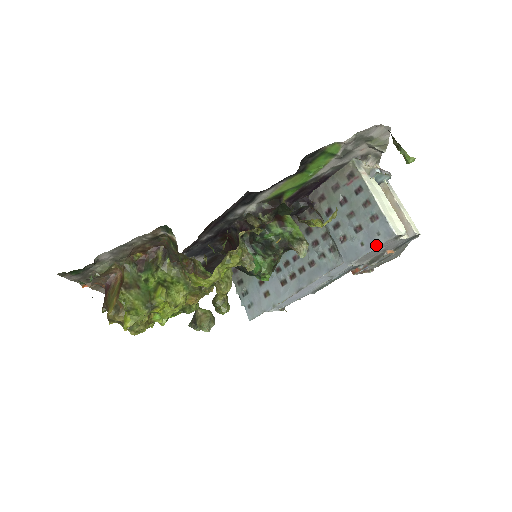
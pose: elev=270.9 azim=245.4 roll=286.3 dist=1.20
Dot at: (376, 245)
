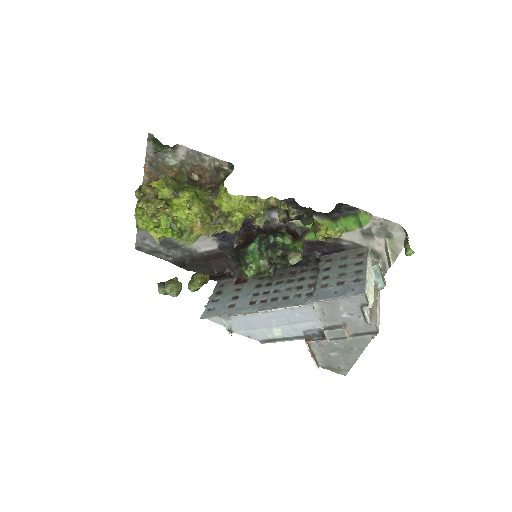
Dot at: (346, 295)
